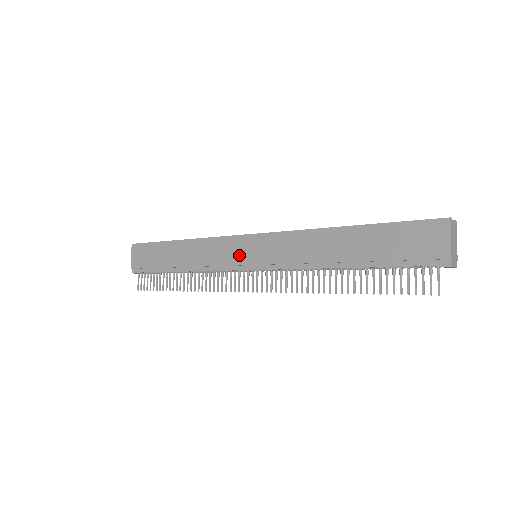
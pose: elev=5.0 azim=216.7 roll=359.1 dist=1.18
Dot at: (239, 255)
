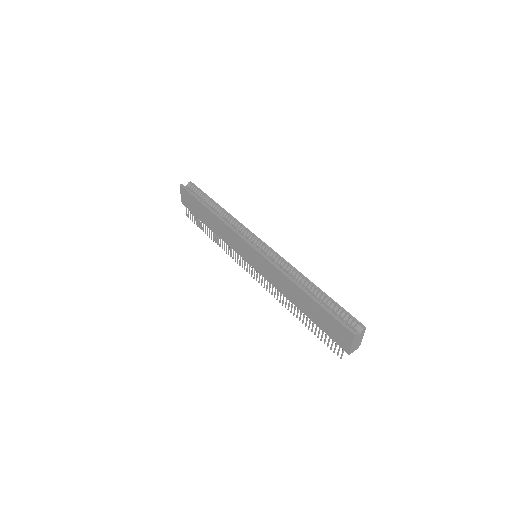
Dot at: (244, 252)
